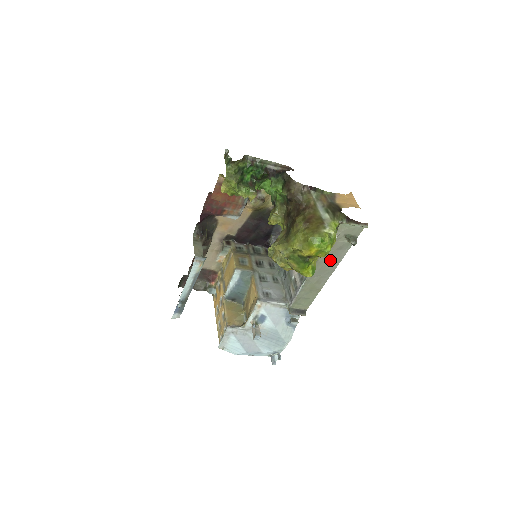
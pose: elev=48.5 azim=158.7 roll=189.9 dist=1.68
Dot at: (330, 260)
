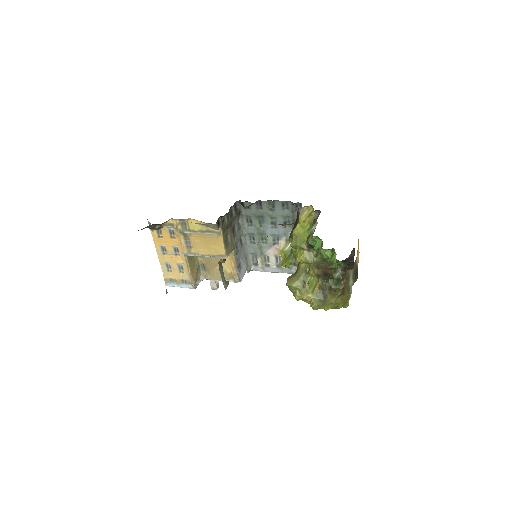
Dot at: occluded
